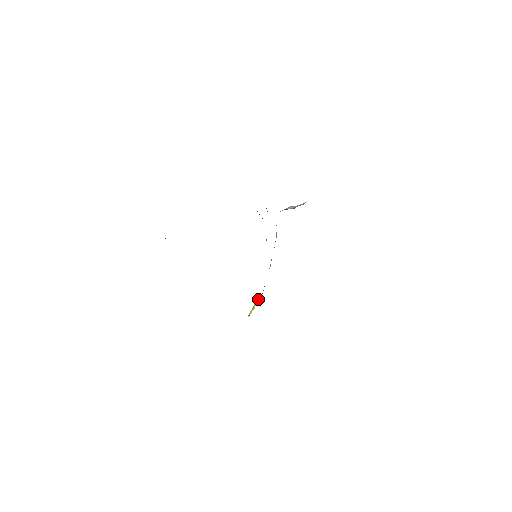
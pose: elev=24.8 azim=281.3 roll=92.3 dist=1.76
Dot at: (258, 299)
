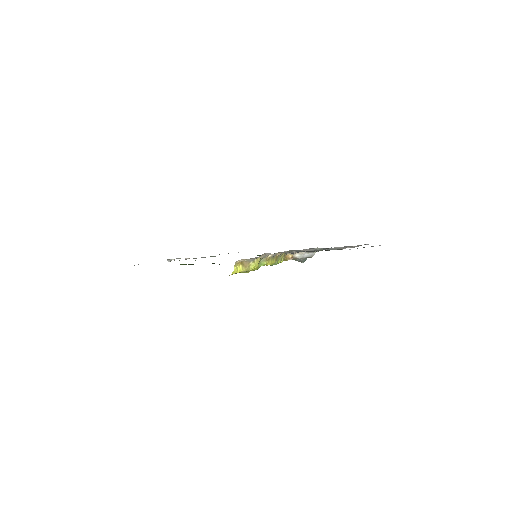
Dot at: (250, 270)
